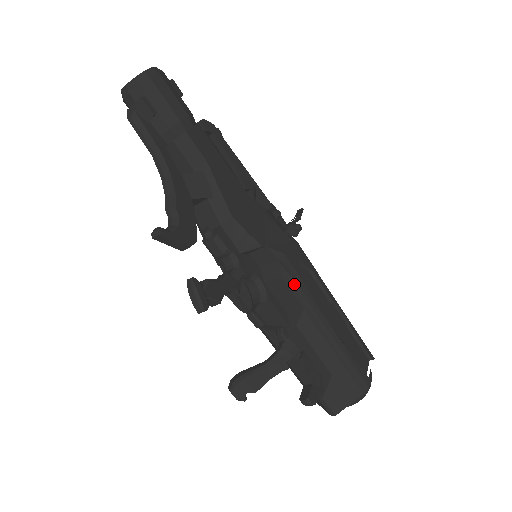
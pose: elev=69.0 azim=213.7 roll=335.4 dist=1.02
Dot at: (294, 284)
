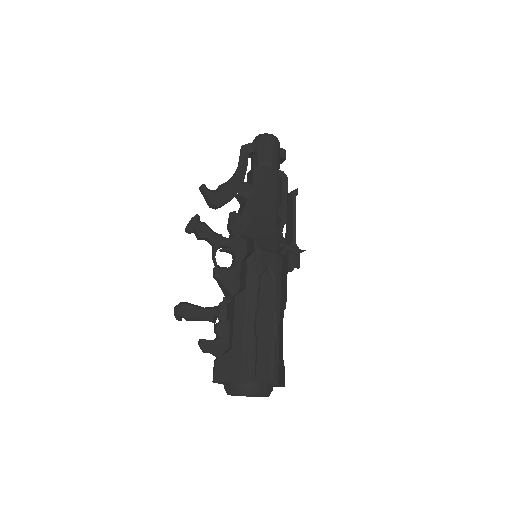
Dot at: (252, 269)
